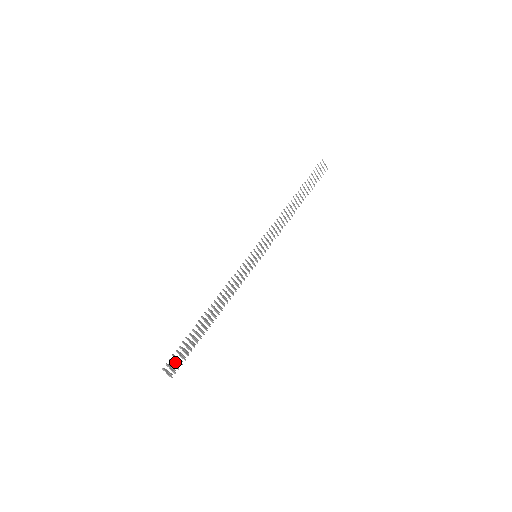
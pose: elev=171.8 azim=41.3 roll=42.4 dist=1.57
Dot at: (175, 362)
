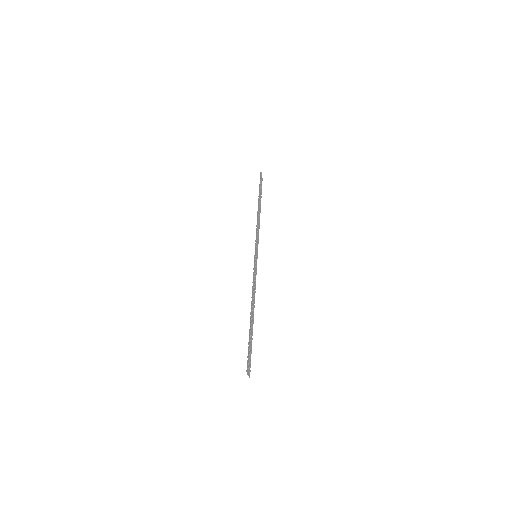
Dot at: (248, 361)
